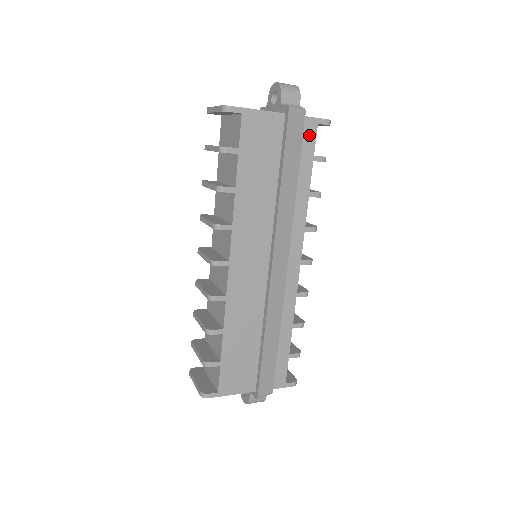
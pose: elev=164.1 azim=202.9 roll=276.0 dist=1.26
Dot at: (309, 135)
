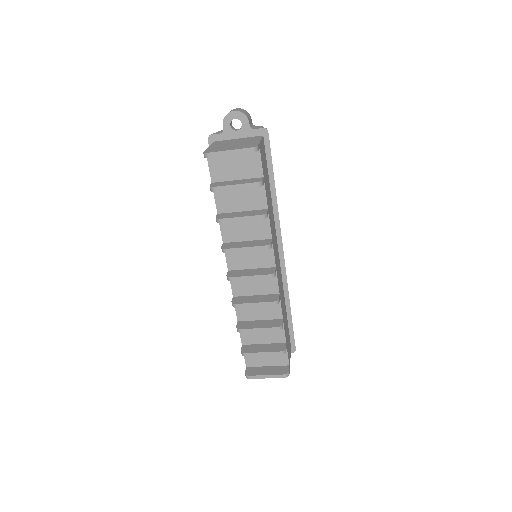
Dot at: occluded
